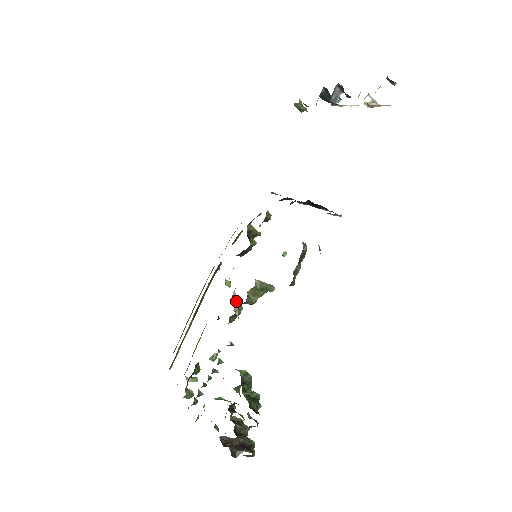
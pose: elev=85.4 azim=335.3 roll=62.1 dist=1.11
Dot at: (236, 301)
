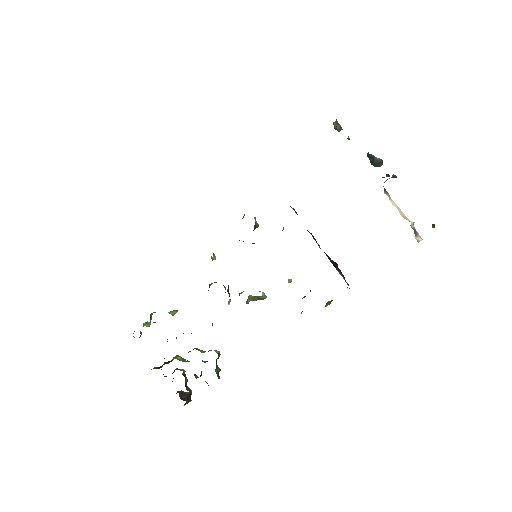
Dot at: occluded
